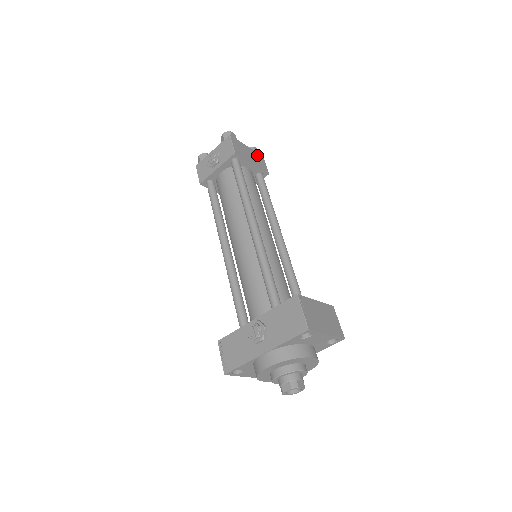
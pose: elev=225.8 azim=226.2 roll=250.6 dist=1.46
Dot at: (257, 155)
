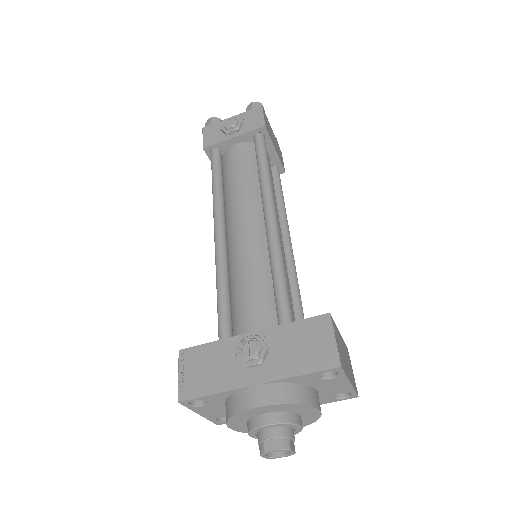
Dot at: (278, 146)
